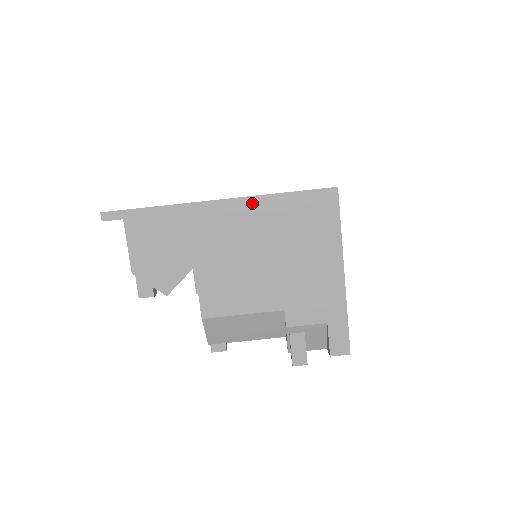
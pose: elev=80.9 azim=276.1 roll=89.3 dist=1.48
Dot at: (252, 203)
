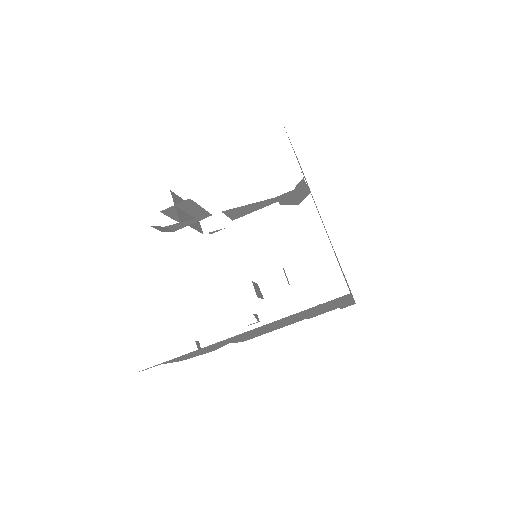
Dot at: (270, 323)
